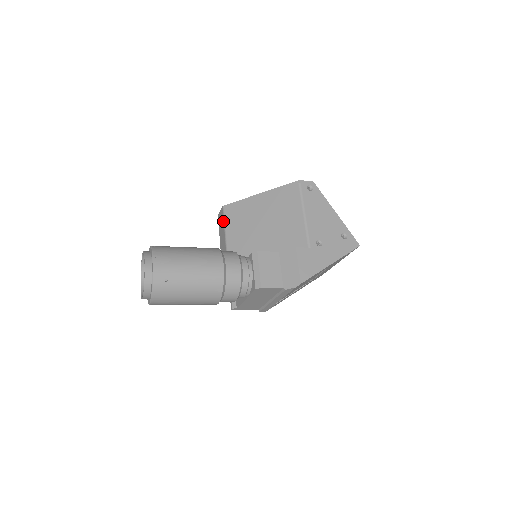
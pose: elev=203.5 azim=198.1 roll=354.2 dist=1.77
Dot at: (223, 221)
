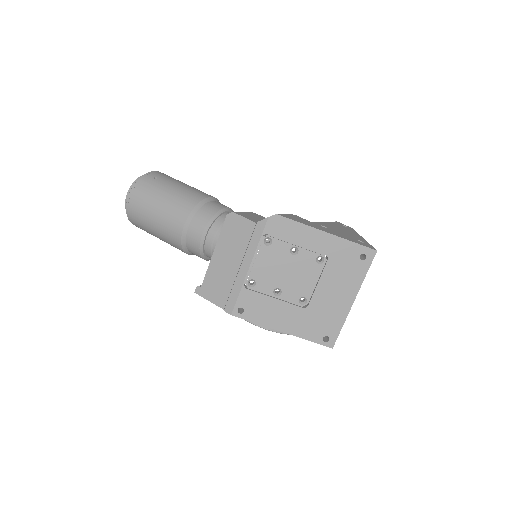
Dot at: occluded
